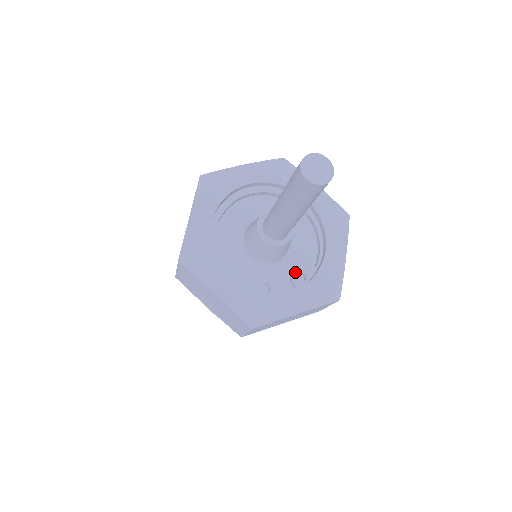
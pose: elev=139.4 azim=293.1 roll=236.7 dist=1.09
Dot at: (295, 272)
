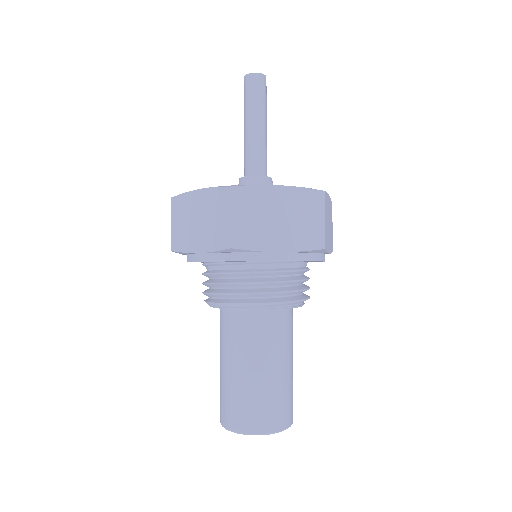
Dot at: occluded
